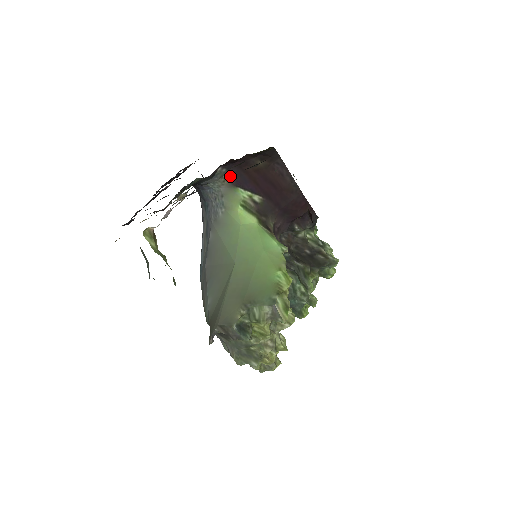
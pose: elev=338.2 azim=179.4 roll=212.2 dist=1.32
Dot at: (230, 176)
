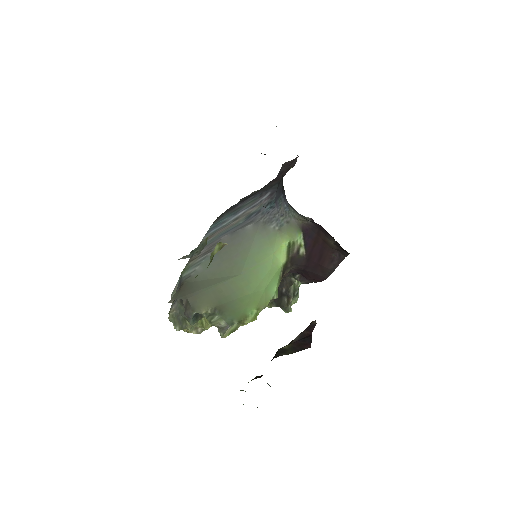
Dot at: (308, 223)
